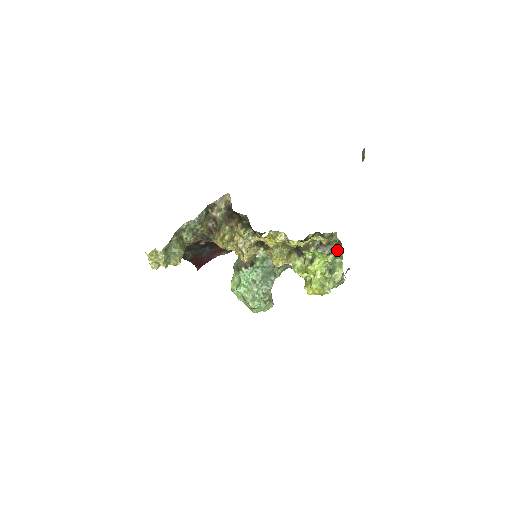
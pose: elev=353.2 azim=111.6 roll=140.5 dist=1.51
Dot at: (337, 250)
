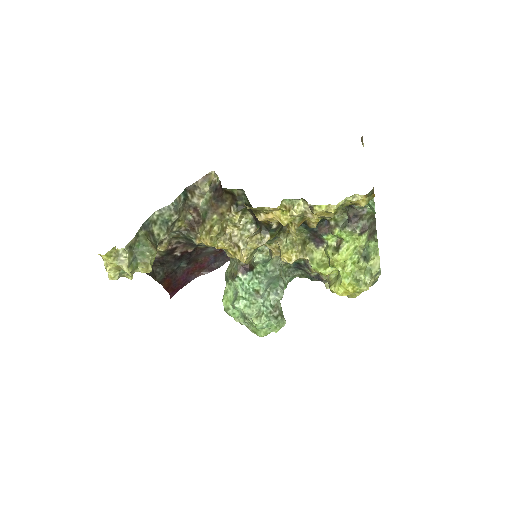
Dot at: (370, 229)
